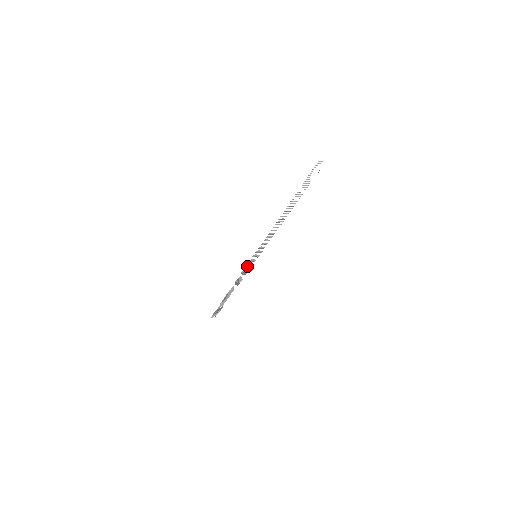
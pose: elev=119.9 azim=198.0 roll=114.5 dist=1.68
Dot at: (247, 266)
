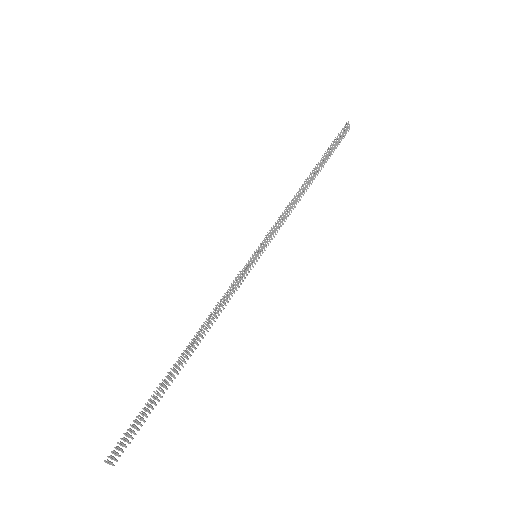
Dot at: occluded
